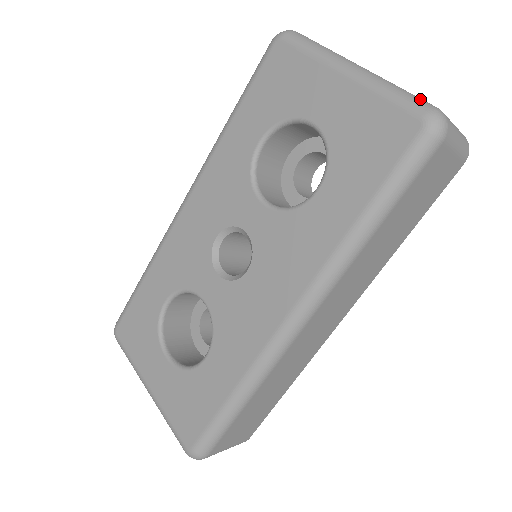
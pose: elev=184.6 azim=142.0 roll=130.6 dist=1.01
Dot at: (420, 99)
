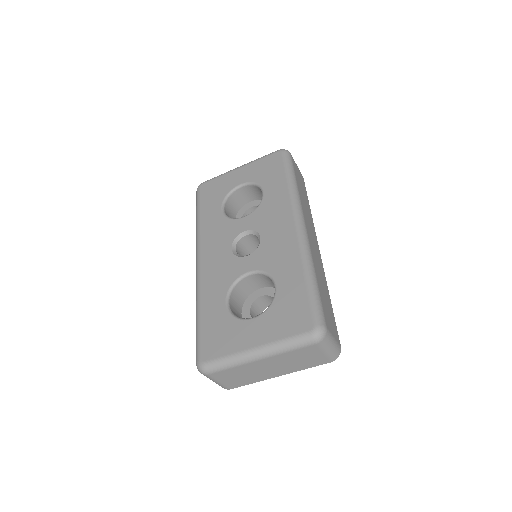
Dot at: occluded
